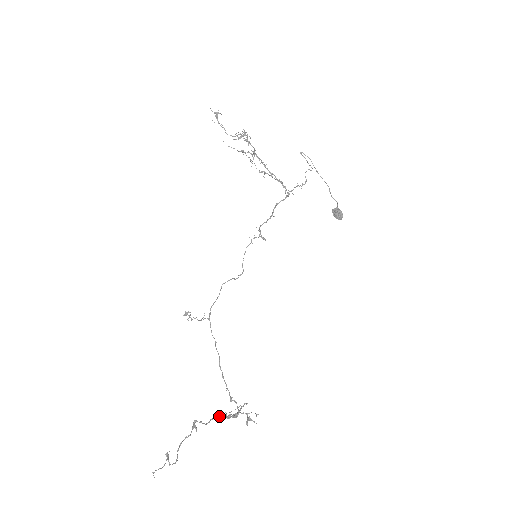
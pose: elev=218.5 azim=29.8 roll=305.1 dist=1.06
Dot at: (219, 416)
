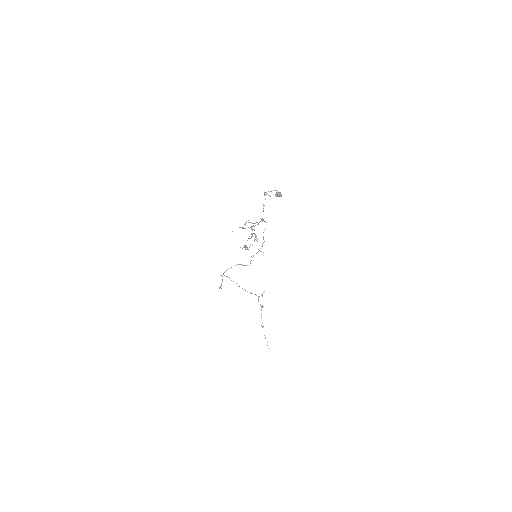
Dot at: occluded
